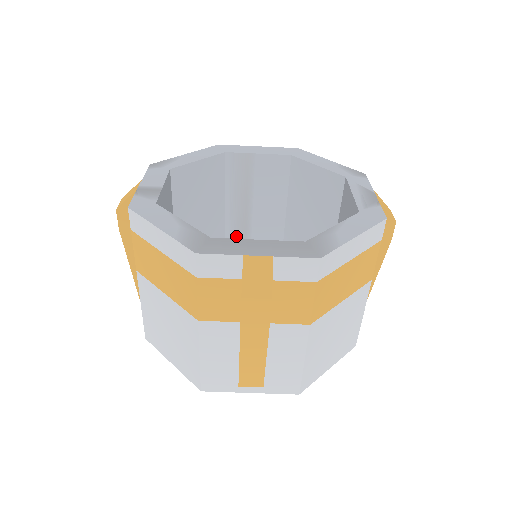
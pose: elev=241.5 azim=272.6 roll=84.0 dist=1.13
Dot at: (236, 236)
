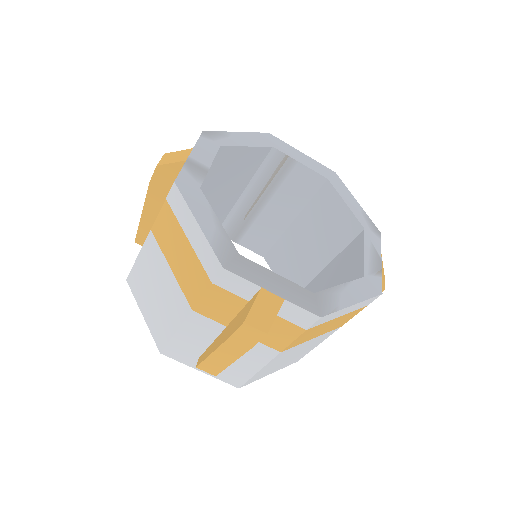
Dot at: (241, 215)
